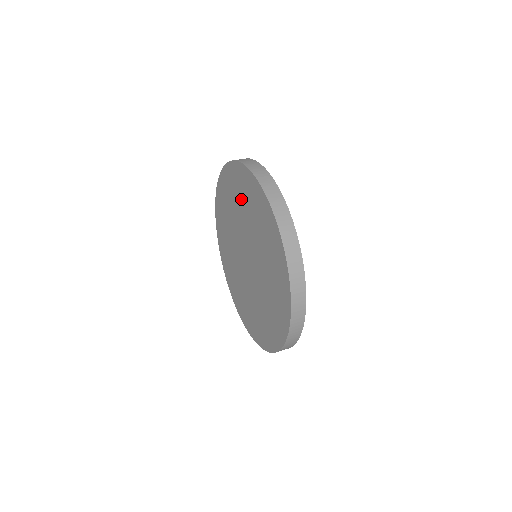
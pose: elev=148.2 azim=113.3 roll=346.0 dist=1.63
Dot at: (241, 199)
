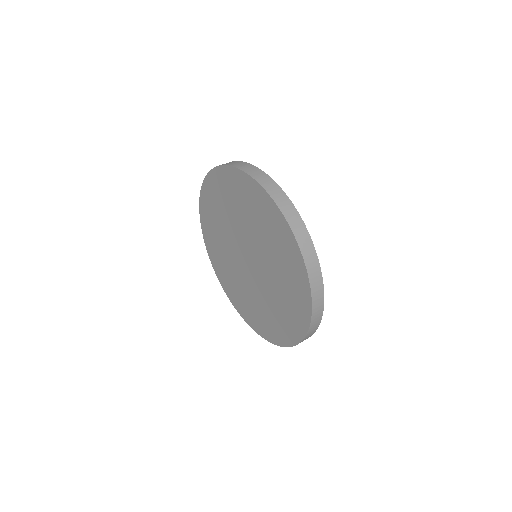
Dot at: (261, 223)
